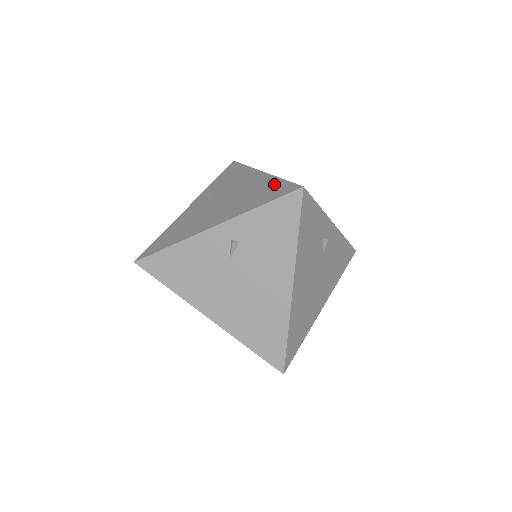
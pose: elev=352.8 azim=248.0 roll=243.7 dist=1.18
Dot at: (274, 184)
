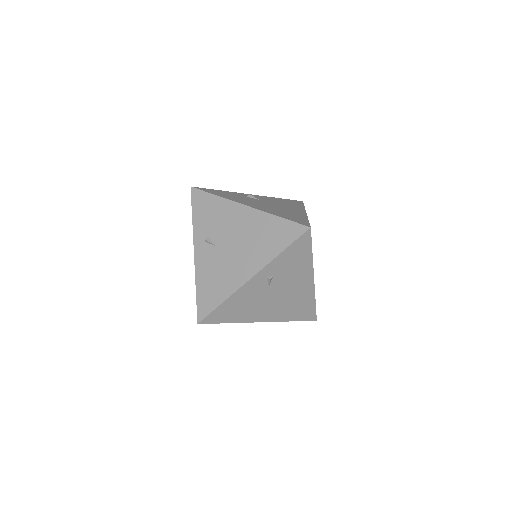
Dot at: (276, 224)
